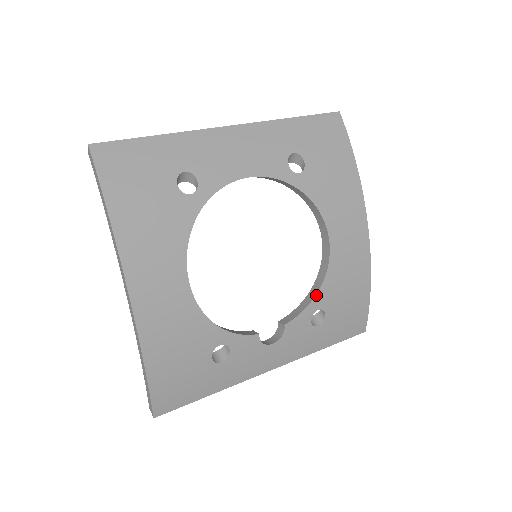
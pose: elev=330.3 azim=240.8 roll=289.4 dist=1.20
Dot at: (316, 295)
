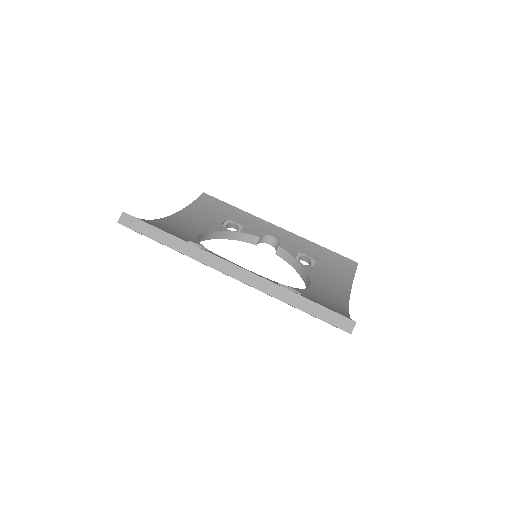
Dot at: (298, 272)
